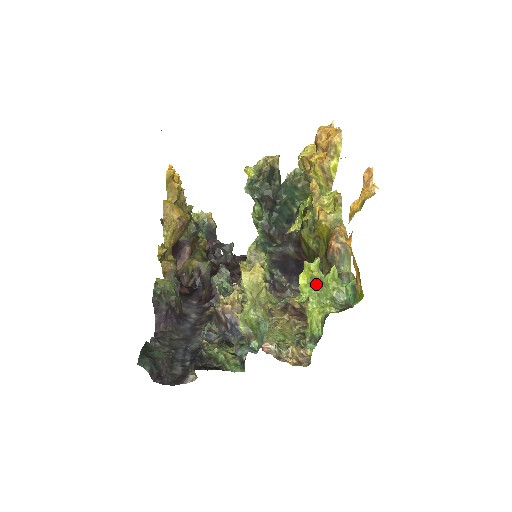
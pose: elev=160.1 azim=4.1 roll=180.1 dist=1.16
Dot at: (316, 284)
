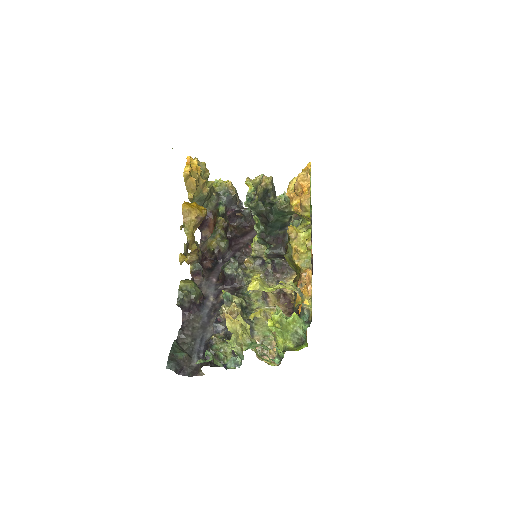
Dot at: (279, 328)
